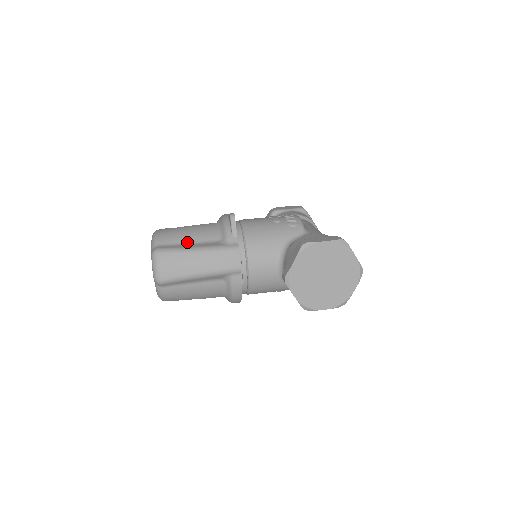
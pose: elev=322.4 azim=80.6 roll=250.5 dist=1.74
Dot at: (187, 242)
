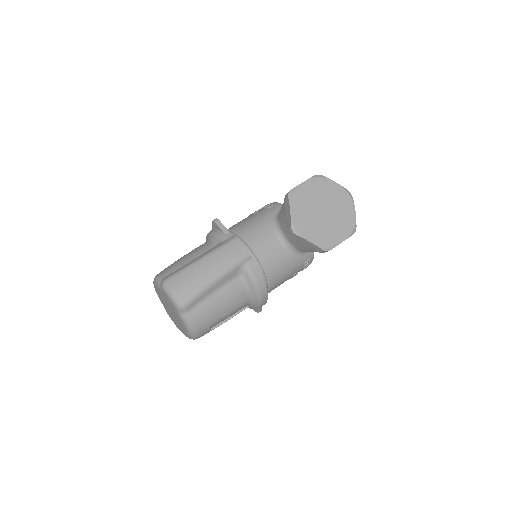
Dot at: (188, 262)
